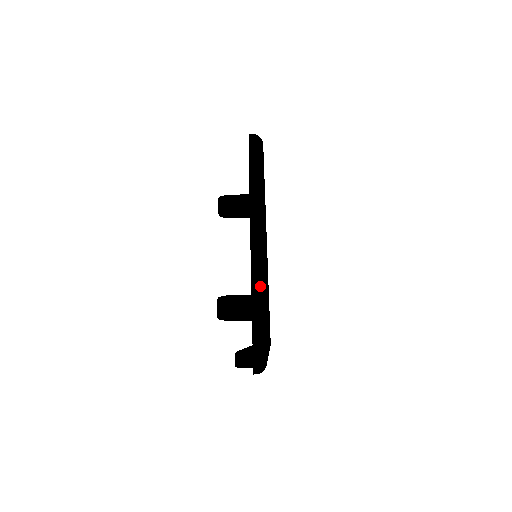
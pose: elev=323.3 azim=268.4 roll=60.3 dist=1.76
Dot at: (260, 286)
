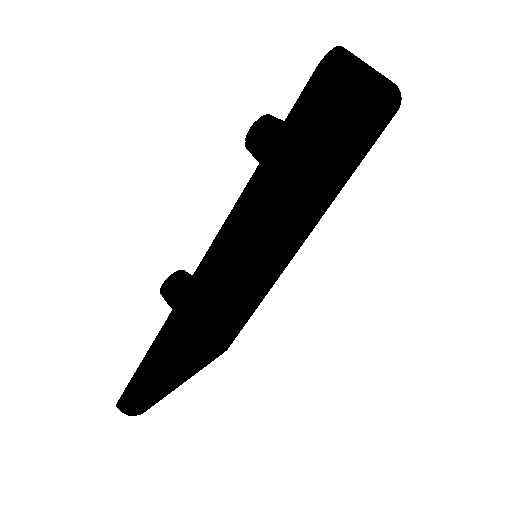
Dot at: (159, 355)
